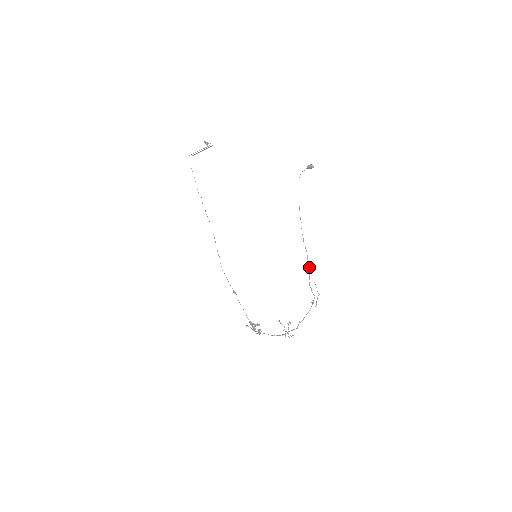
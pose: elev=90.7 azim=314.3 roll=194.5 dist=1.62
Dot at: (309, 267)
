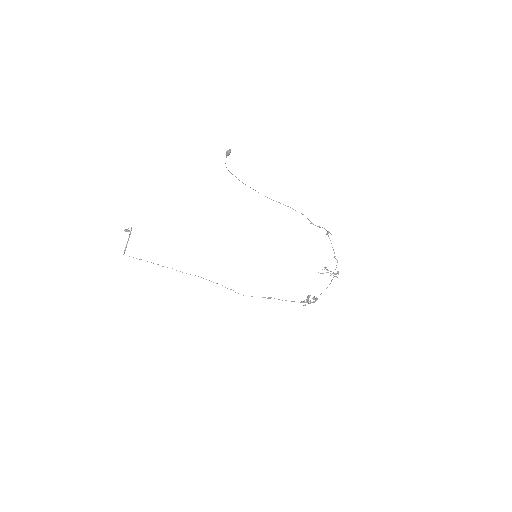
Dot at: (302, 214)
